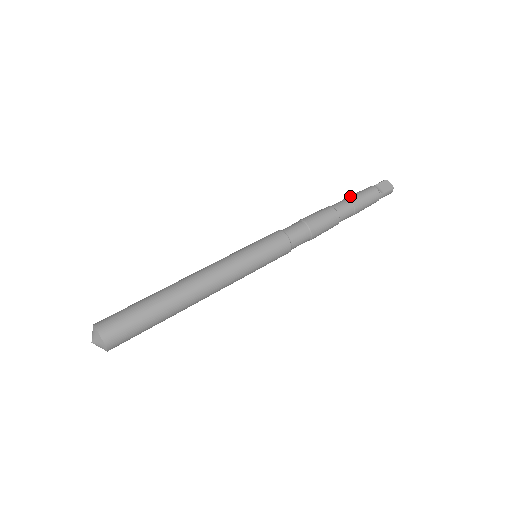
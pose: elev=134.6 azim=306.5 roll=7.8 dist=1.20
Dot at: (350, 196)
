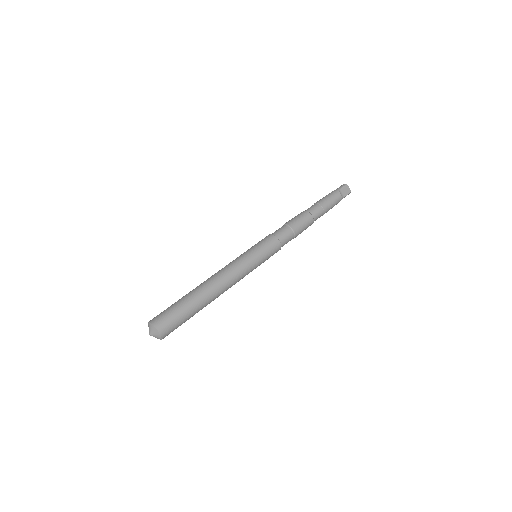
Dot at: (322, 202)
